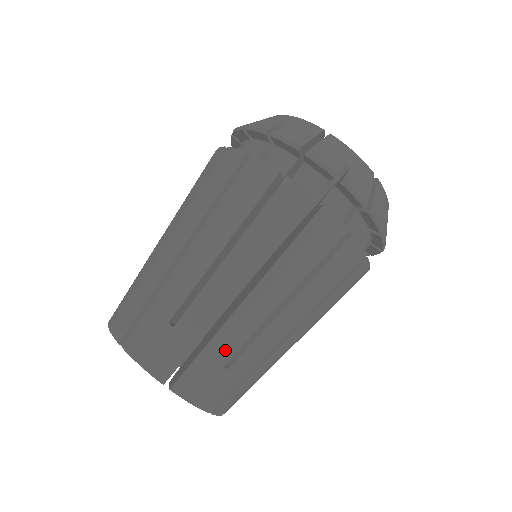
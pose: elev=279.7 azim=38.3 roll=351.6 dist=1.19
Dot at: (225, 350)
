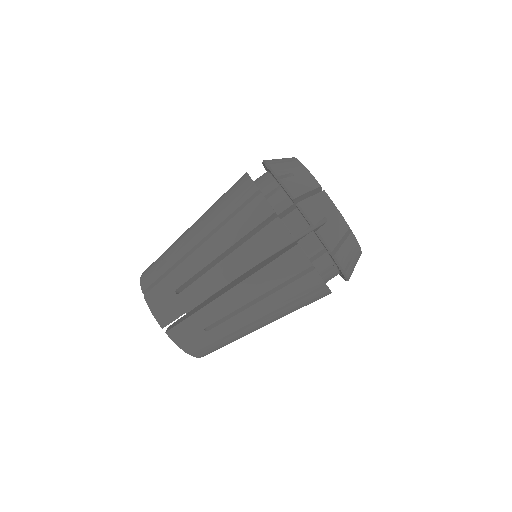
Dot at: (178, 279)
